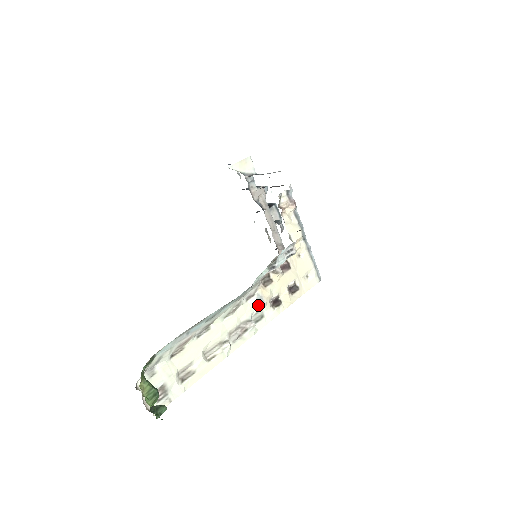
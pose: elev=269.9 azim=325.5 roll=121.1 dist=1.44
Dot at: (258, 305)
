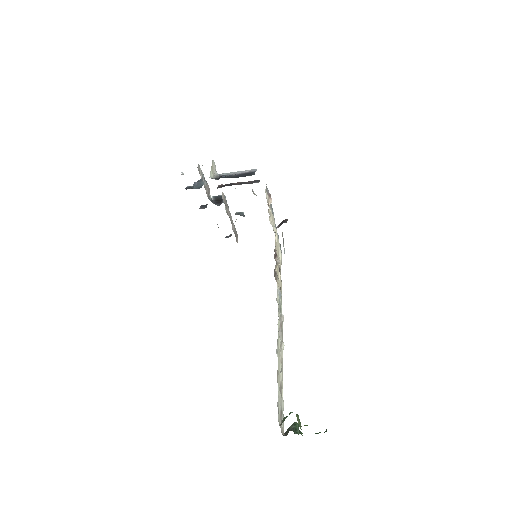
Dot at: (279, 299)
